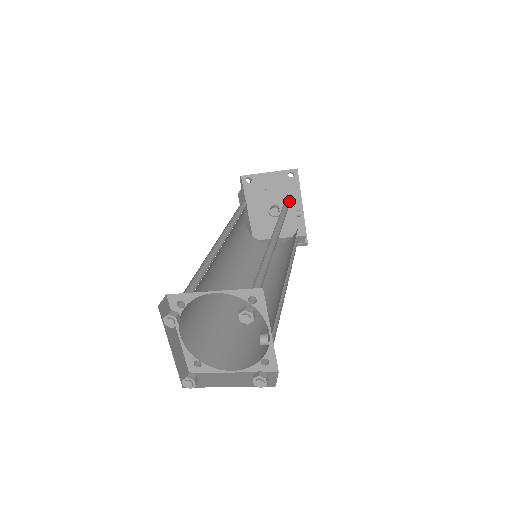
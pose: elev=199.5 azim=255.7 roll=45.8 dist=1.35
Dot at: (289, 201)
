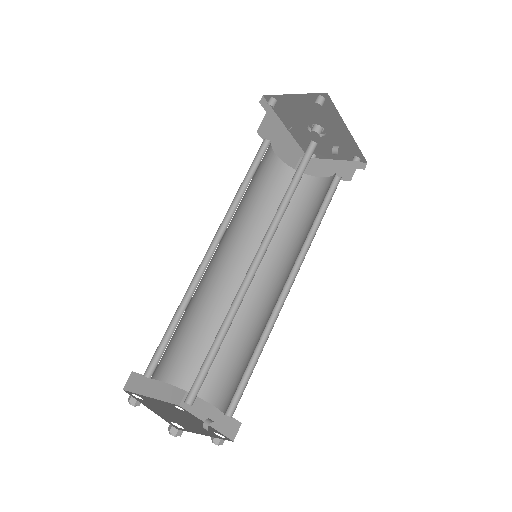
Dot at: (310, 156)
